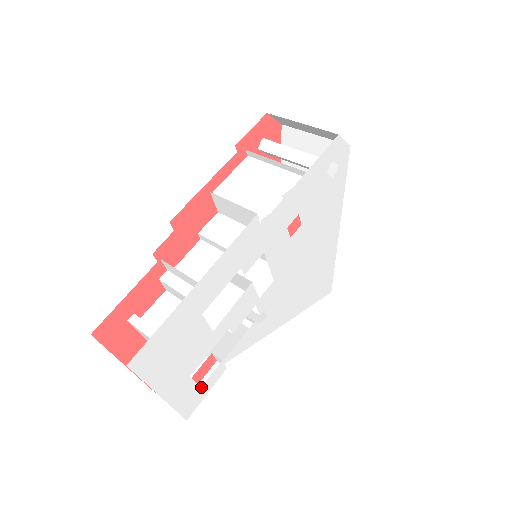
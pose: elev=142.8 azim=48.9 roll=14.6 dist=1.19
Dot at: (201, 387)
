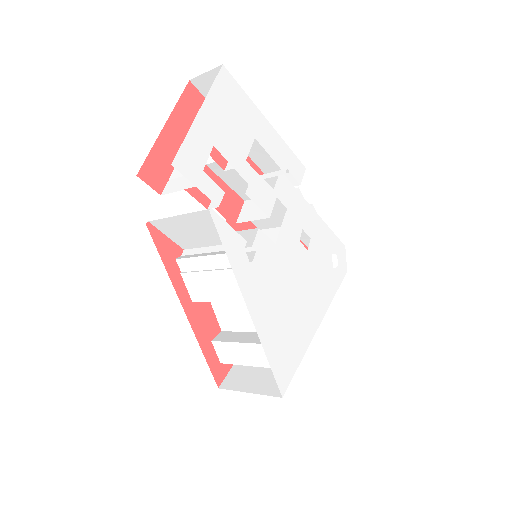
Dot at: (203, 172)
